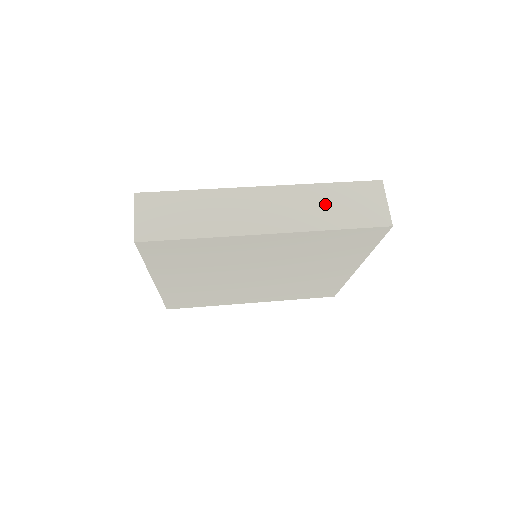
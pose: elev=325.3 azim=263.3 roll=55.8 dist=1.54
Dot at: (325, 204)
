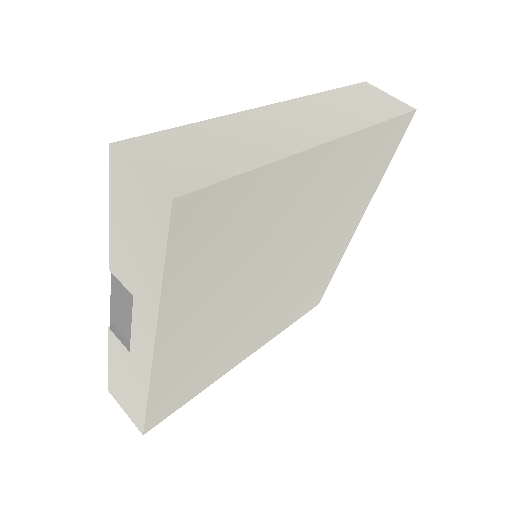
Dot at: (346, 106)
